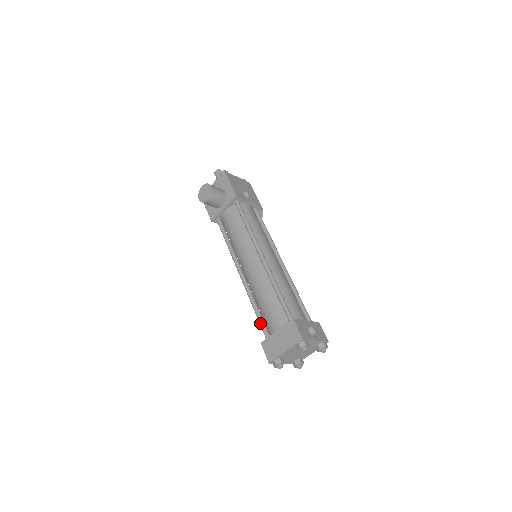
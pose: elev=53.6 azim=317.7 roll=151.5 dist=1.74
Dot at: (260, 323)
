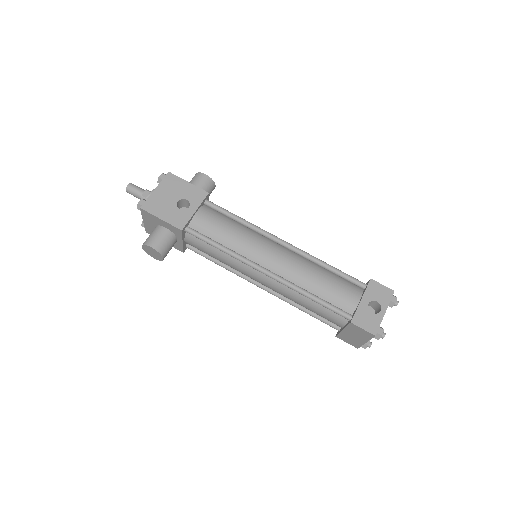
Dot at: occluded
